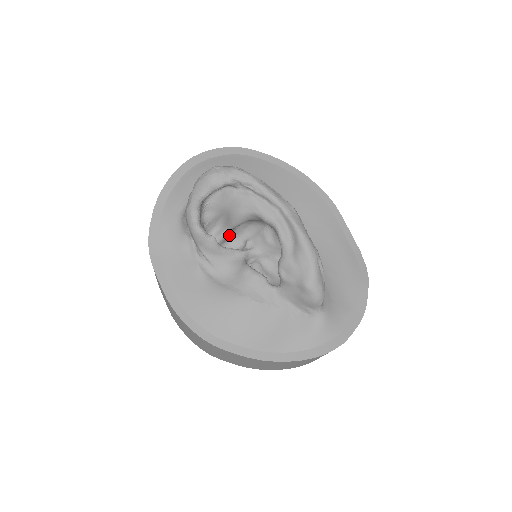
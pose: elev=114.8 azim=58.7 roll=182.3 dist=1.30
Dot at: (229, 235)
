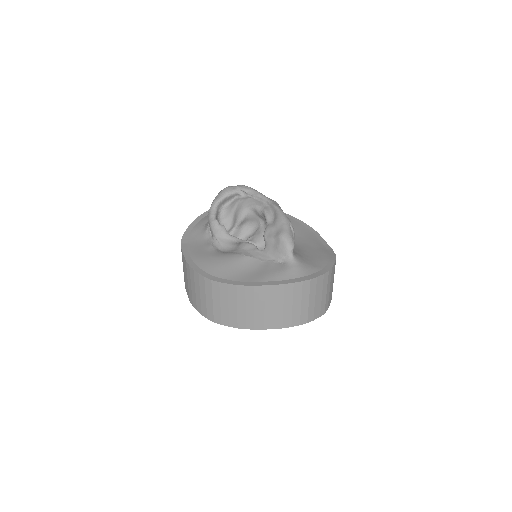
Dot at: (236, 234)
